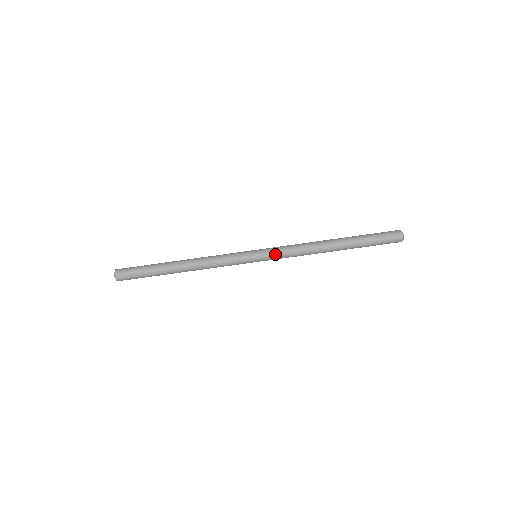
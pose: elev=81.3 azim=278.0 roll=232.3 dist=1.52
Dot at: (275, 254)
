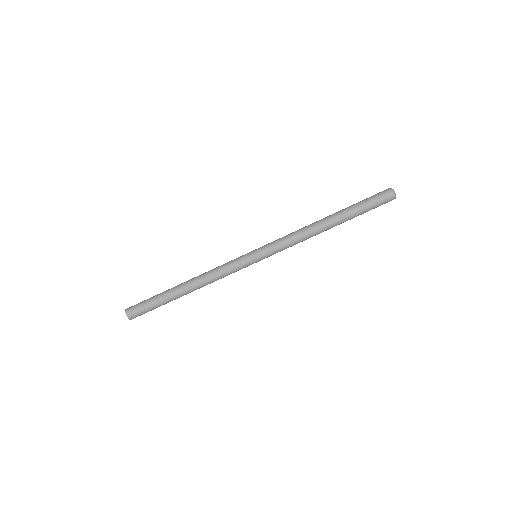
Dot at: (272, 244)
